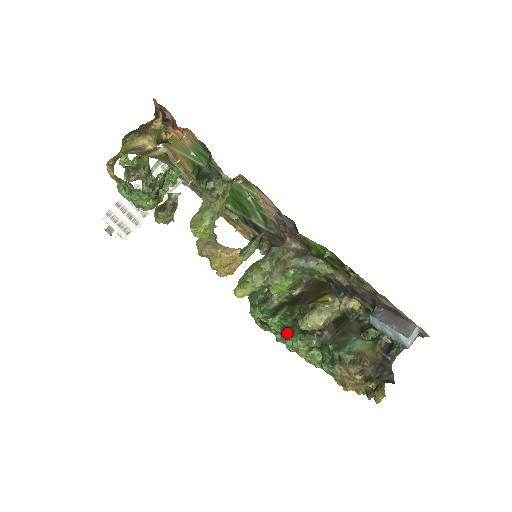
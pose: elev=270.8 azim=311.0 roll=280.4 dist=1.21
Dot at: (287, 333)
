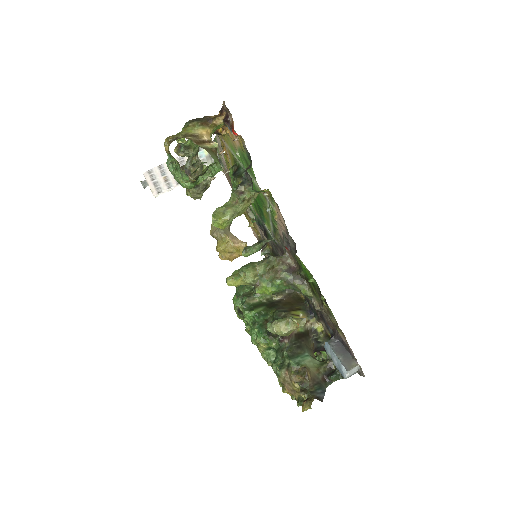
Dot at: (256, 328)
